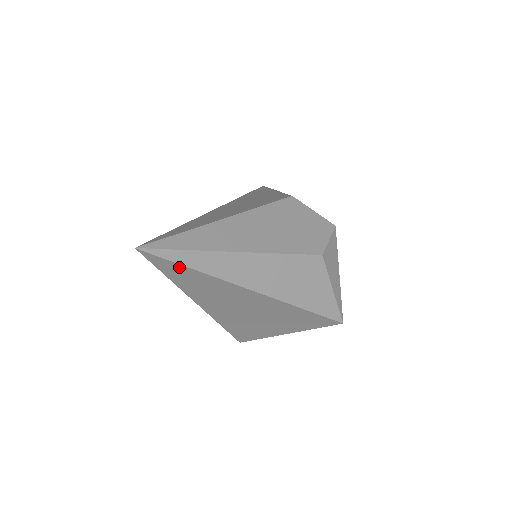
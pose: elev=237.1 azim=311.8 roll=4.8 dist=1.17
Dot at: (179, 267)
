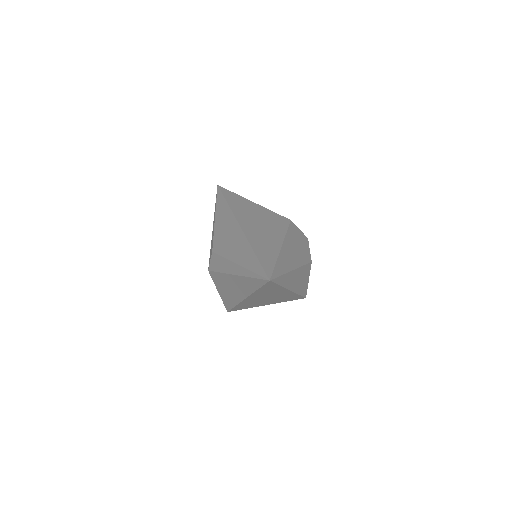
Dot at: (274, 285)
